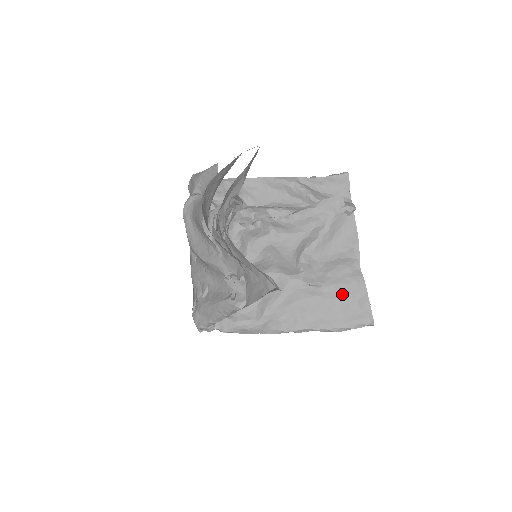
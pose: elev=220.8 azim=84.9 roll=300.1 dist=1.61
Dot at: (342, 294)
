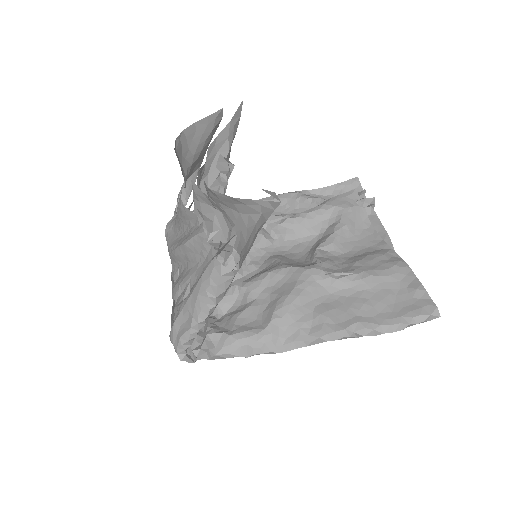
Dot at: (381, 282)
